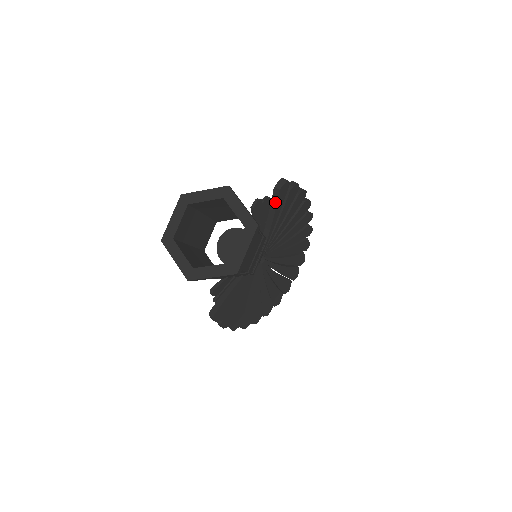
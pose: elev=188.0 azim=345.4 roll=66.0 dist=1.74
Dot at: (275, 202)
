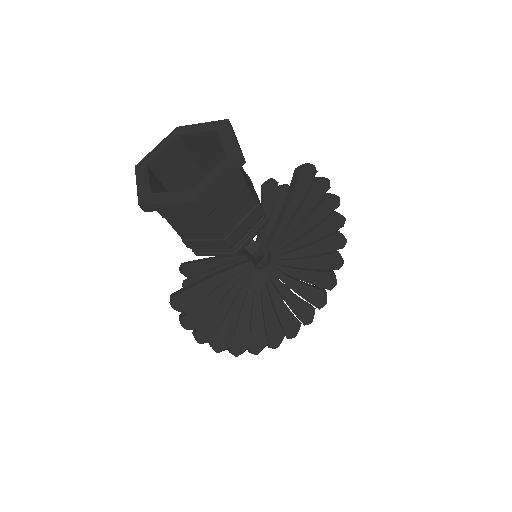
Dot at: (293, 187)
